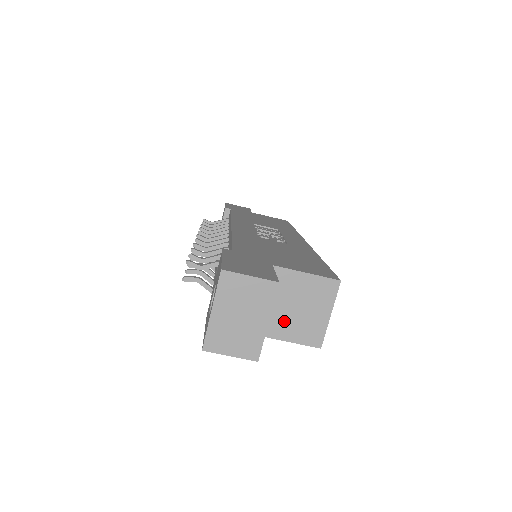
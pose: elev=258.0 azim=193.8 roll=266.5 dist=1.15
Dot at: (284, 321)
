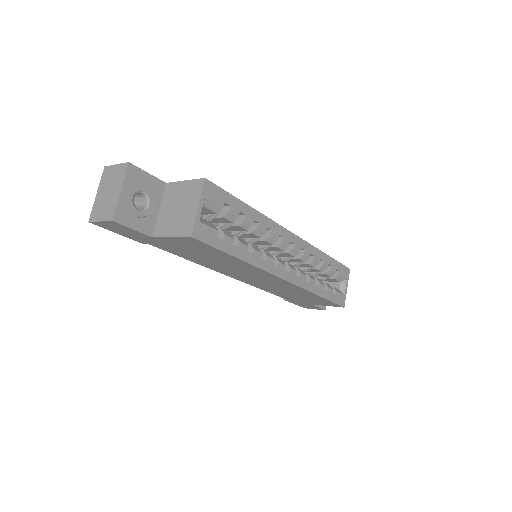
Dot at: (170, 221)
